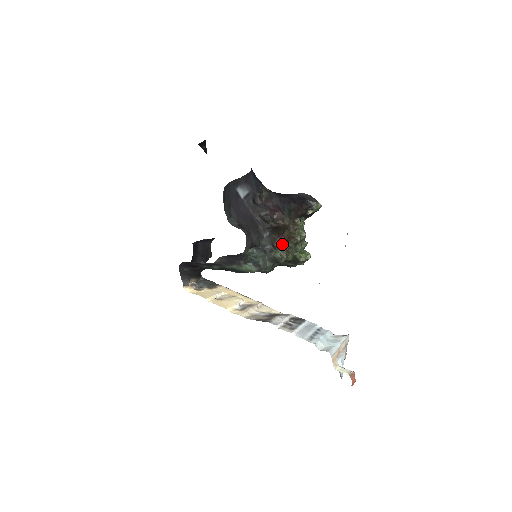
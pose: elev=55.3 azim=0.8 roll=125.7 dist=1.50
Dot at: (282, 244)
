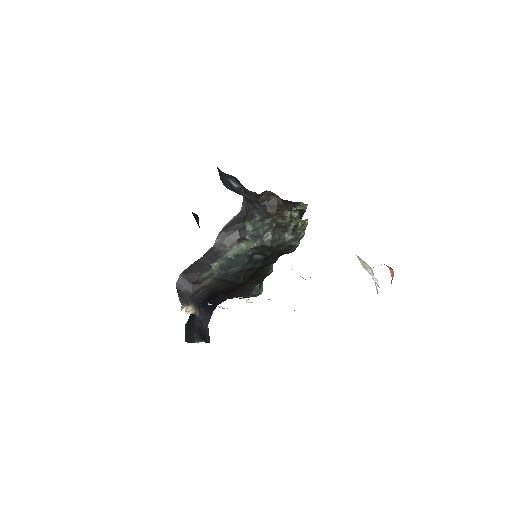
Dot at: occluded
